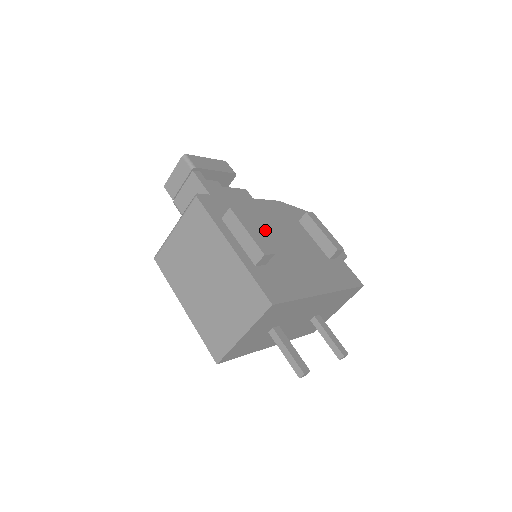
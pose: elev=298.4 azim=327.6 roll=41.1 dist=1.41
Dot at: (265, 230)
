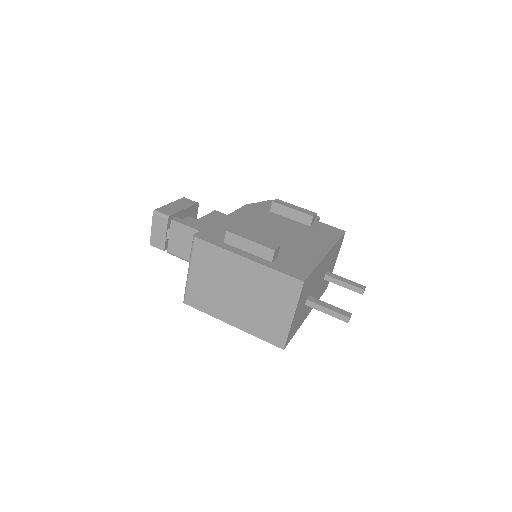
Dot at: (256, 232)
